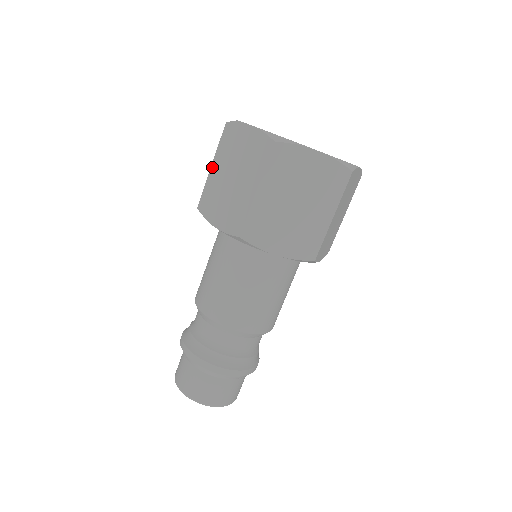
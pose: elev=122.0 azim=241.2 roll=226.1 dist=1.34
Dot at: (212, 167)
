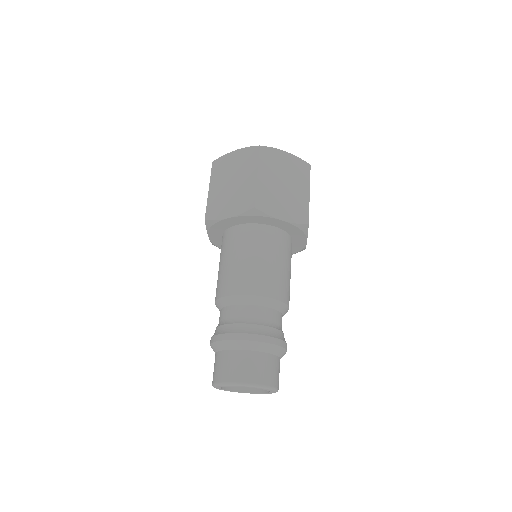
Dot at: (210, 189)
